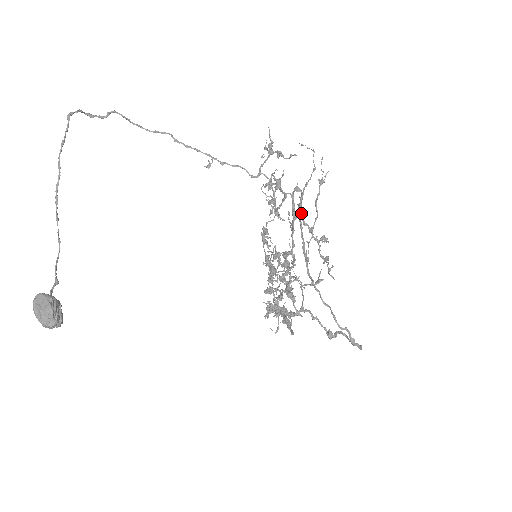
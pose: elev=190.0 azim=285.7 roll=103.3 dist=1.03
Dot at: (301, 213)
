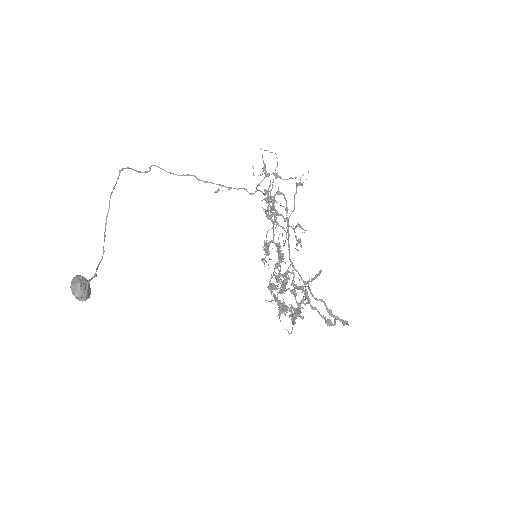
Dot at: (274, 206)
